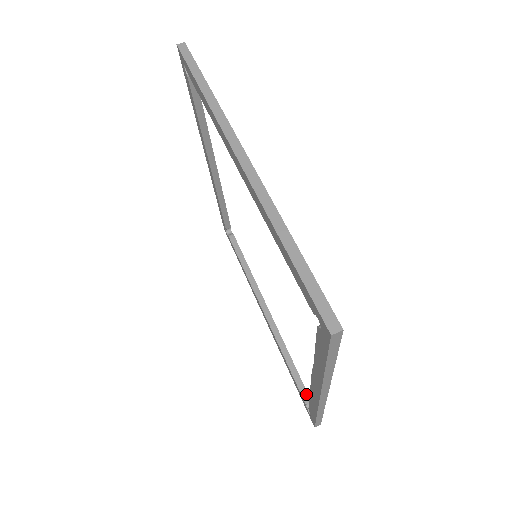
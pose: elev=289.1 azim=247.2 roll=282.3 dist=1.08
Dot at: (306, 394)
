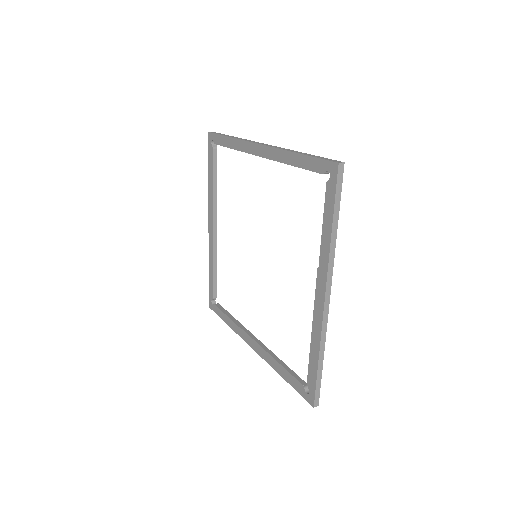
Dot at: (301, 380)
